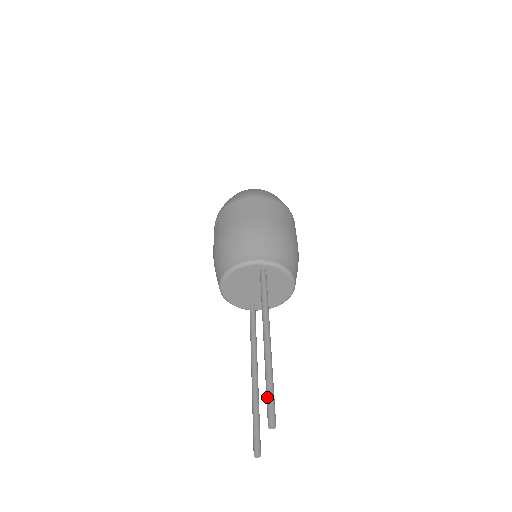
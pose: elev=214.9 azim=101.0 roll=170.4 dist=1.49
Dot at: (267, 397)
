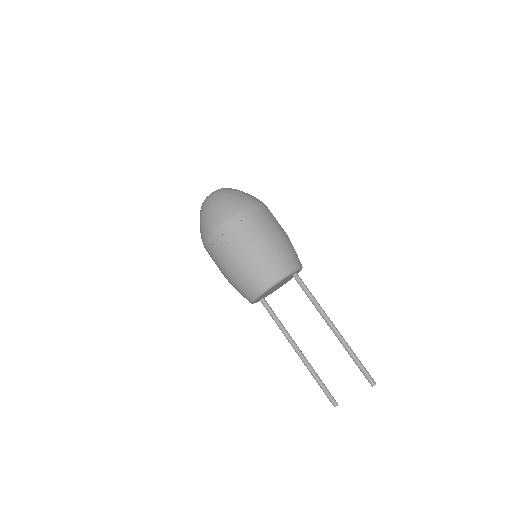
Dot at: (363, 369)
